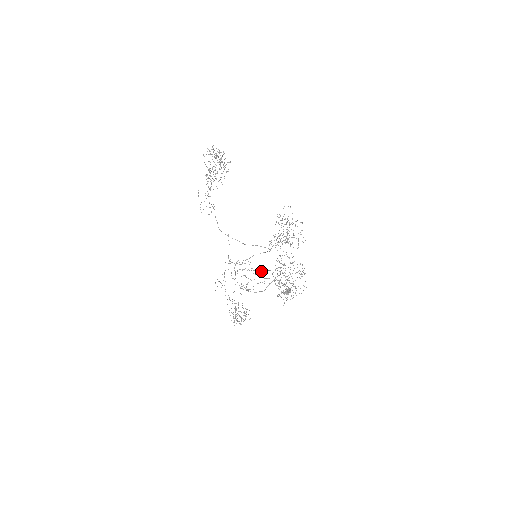
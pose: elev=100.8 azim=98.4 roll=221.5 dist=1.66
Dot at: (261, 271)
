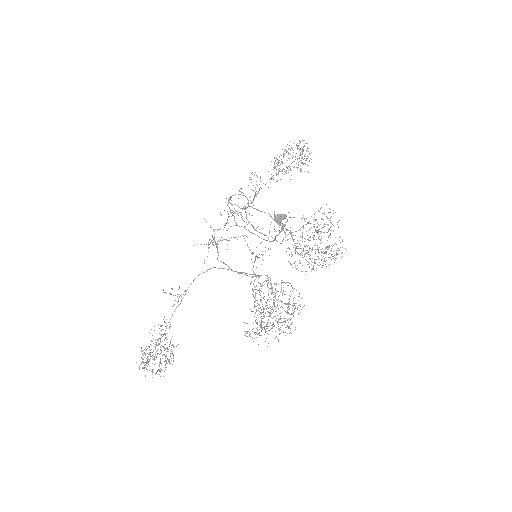
Dot at: occluded
